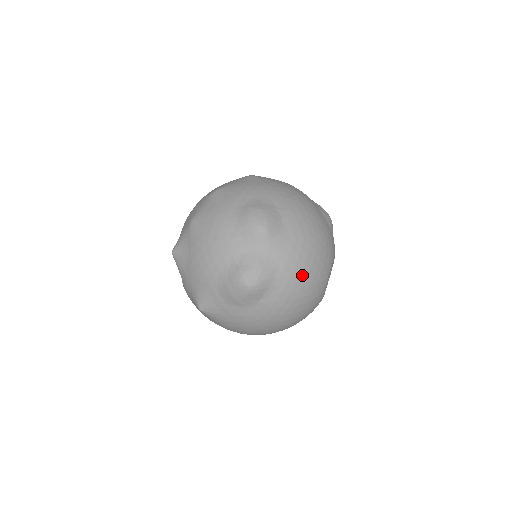
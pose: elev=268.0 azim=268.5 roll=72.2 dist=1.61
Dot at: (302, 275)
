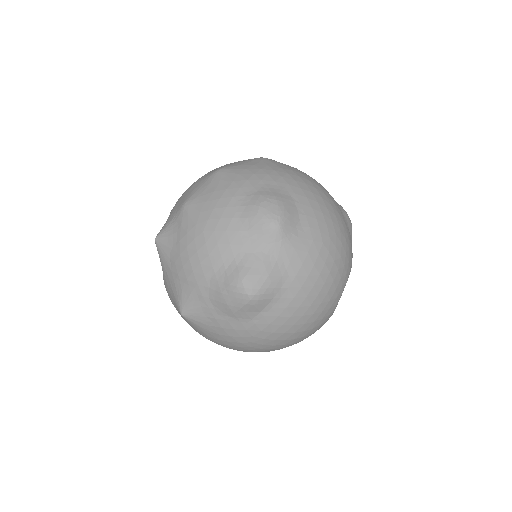
Dot at: (315, 287)
